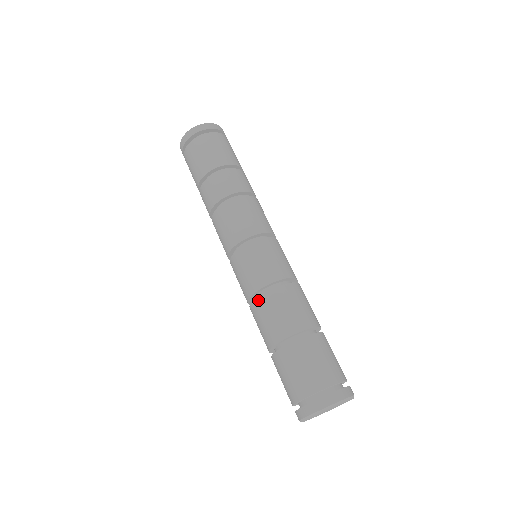
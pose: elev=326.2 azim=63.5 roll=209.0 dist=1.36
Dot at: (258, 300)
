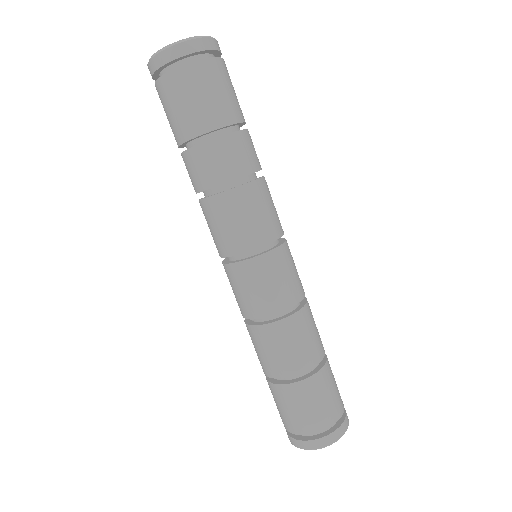
Dot at: (277, 325)
